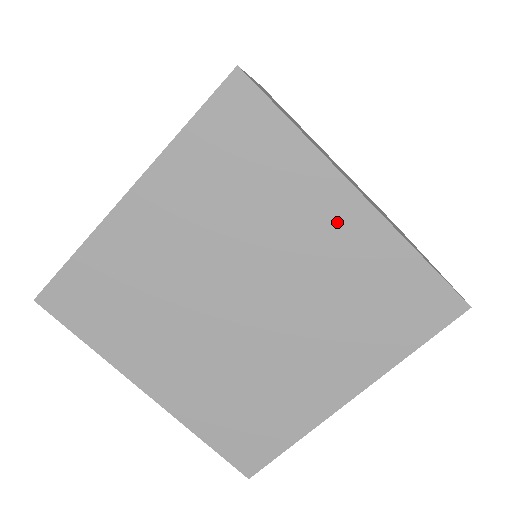
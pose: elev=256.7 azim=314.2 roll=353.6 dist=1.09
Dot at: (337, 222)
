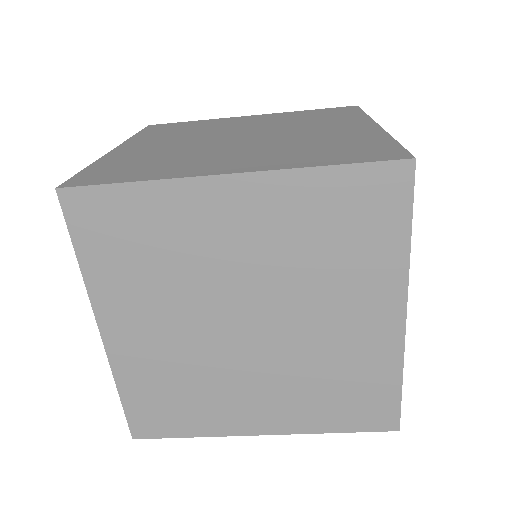
Dot at: occluded
